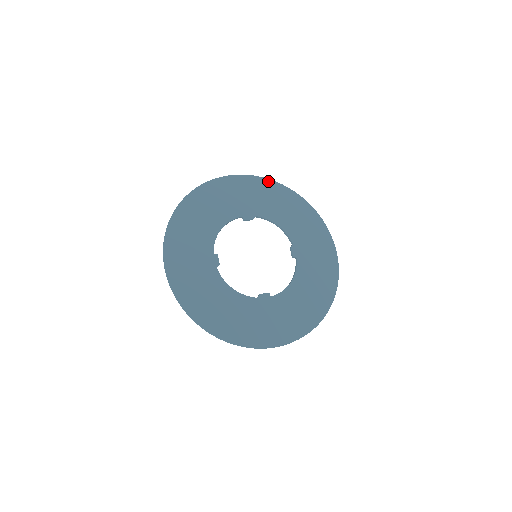
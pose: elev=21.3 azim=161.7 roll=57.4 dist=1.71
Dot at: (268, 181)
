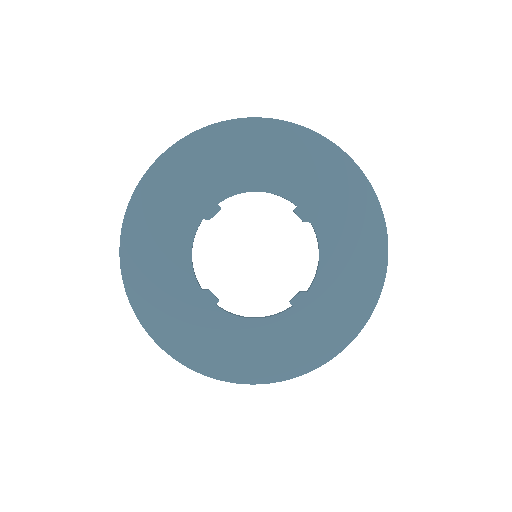
Dot at: (377, 206)
